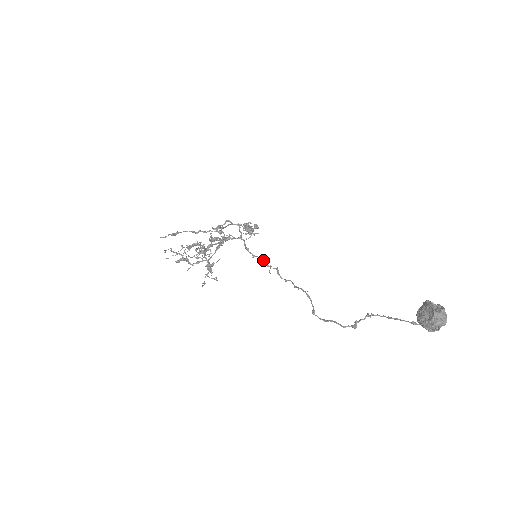
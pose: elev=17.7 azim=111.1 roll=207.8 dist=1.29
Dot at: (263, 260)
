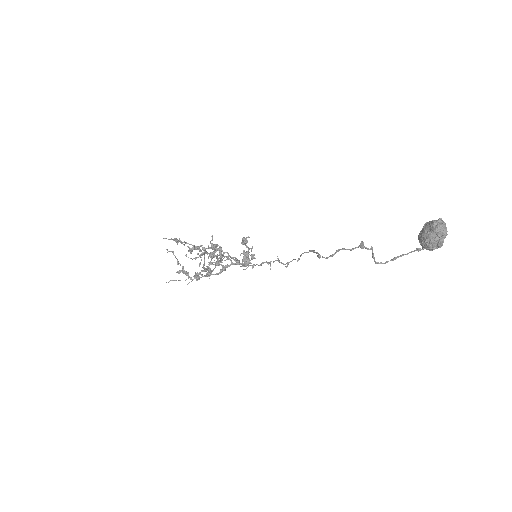
Dot at: (263, 262)
